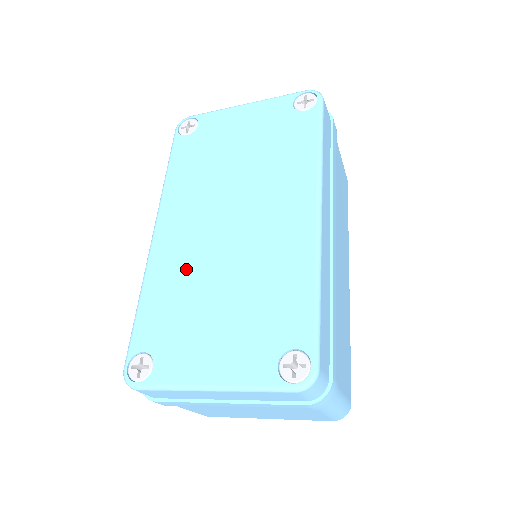
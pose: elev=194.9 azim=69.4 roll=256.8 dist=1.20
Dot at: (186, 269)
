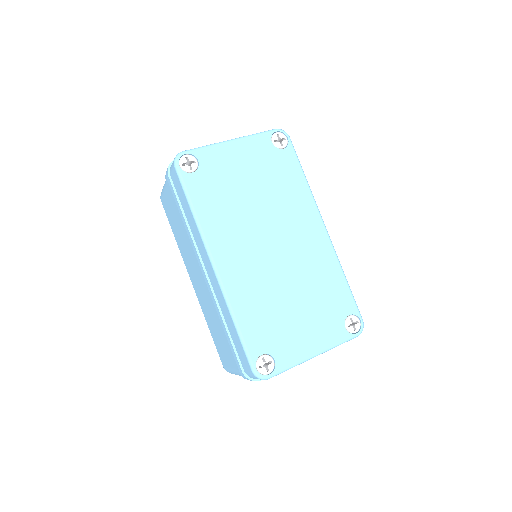
Dot at: (260, 289)
